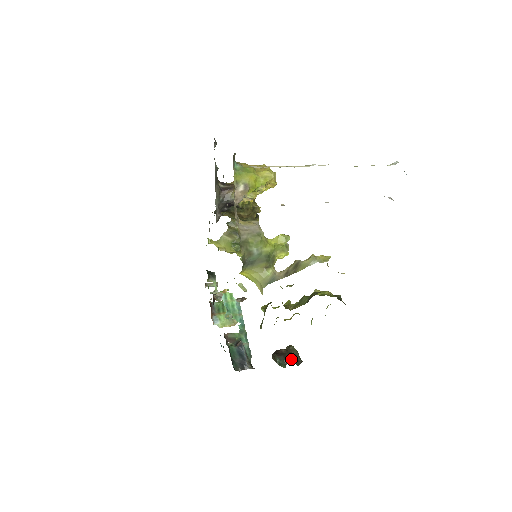
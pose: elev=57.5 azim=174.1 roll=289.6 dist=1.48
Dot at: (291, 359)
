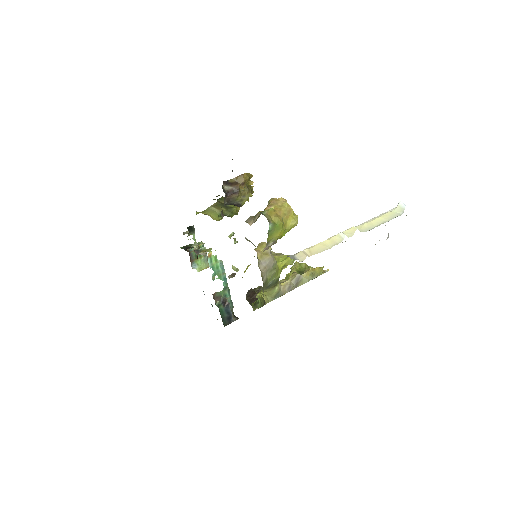
Dot at: occluded
